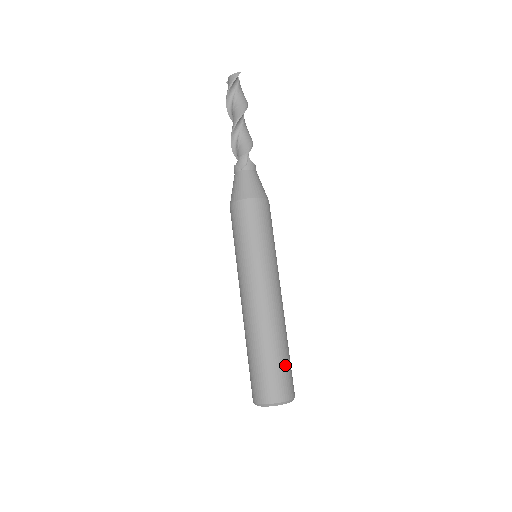
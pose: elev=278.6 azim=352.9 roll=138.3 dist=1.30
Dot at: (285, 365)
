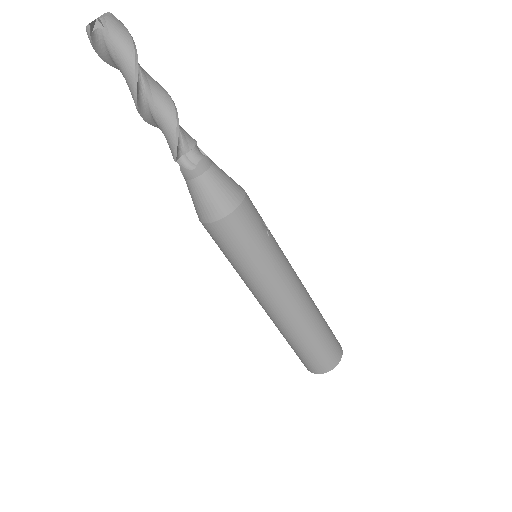
Dot at: (309, 354)
